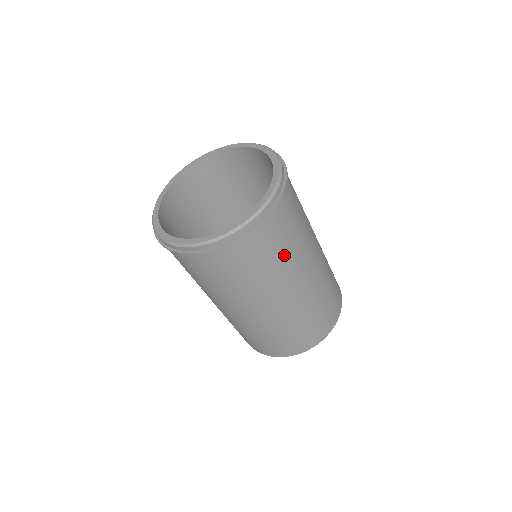
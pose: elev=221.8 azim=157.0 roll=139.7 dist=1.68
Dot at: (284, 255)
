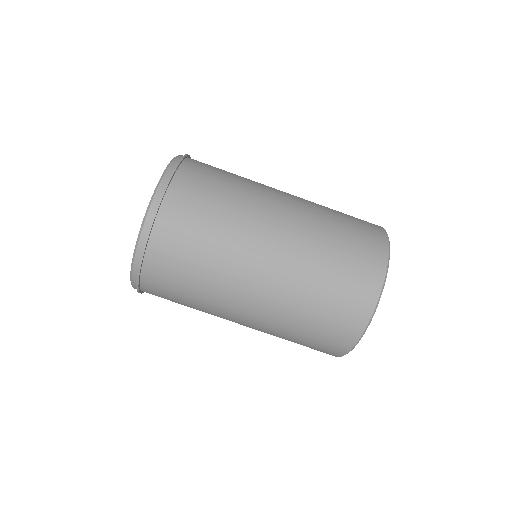
Dot at: (225, 207)
